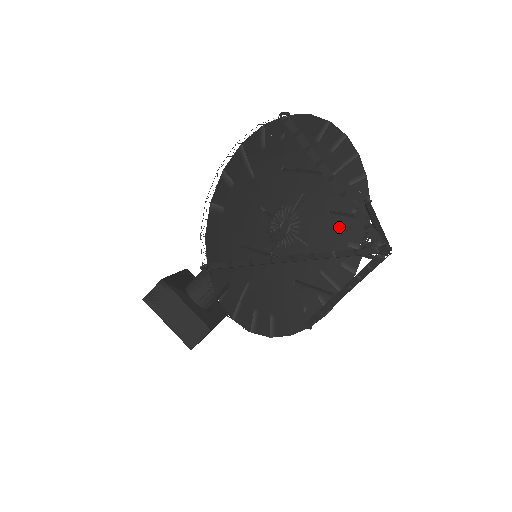
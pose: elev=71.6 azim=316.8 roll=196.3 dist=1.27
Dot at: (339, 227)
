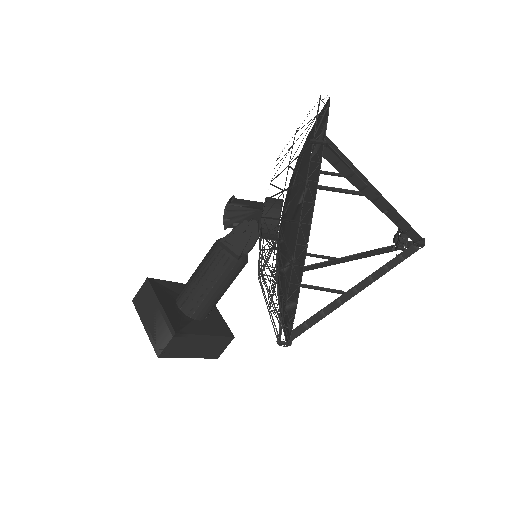
Dot at: occluded
